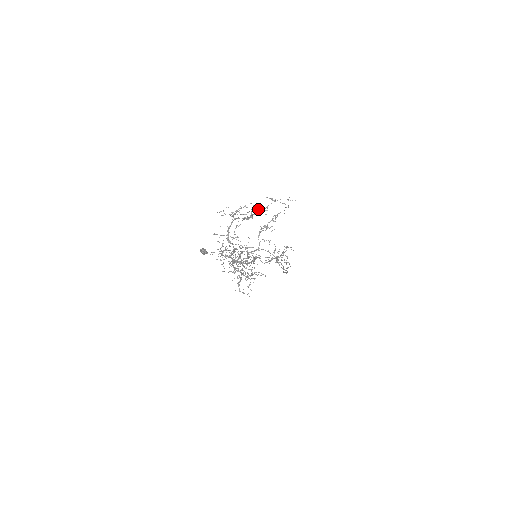
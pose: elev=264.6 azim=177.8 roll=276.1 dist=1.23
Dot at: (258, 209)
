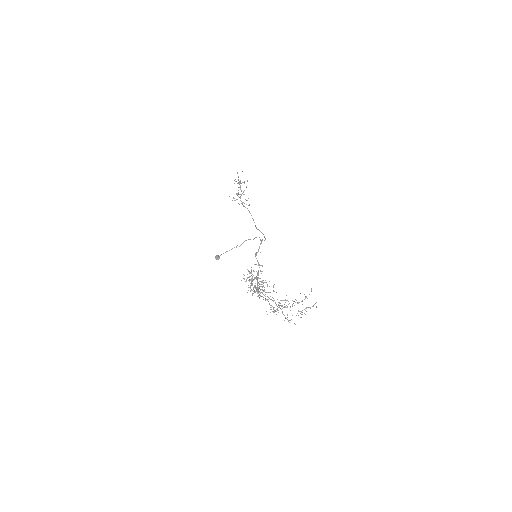
Dot at: occluded
